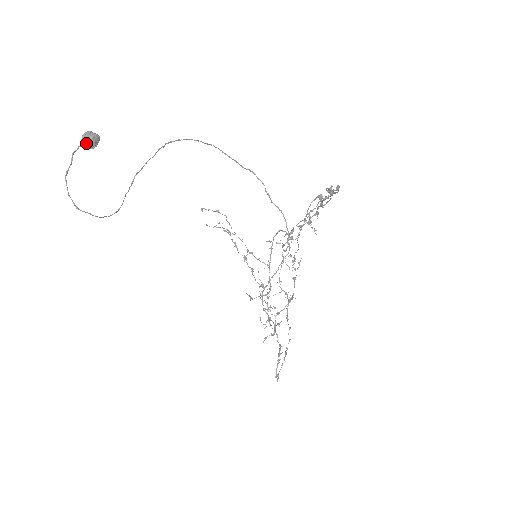
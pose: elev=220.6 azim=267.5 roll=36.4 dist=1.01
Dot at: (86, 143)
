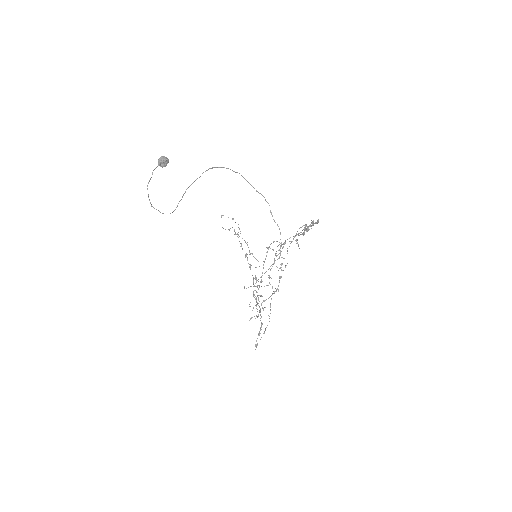
Dot at: (161, 164)
